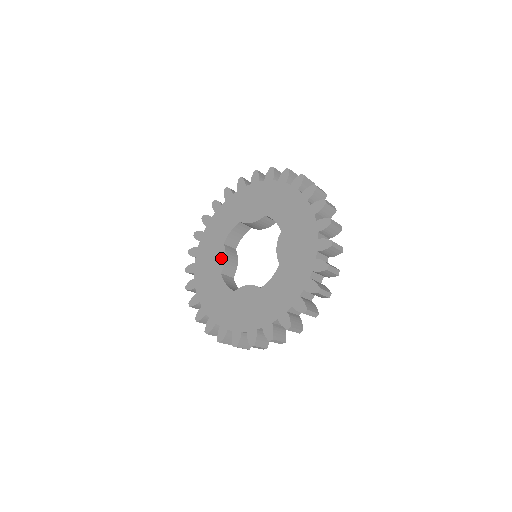
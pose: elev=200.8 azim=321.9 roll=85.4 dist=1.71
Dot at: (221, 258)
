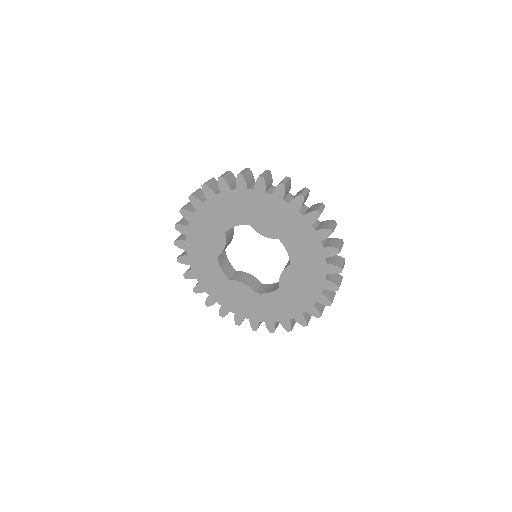
Dot at: (220, 244)
